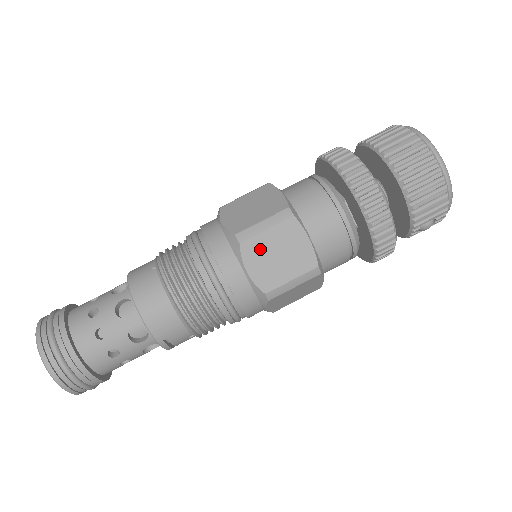
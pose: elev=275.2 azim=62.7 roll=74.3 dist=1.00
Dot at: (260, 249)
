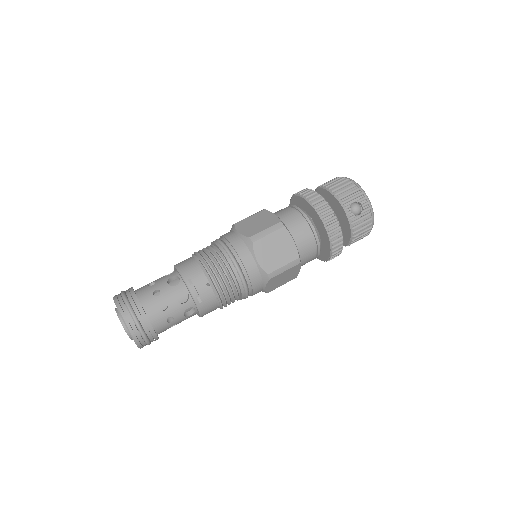
Dot at: (246, 223)
